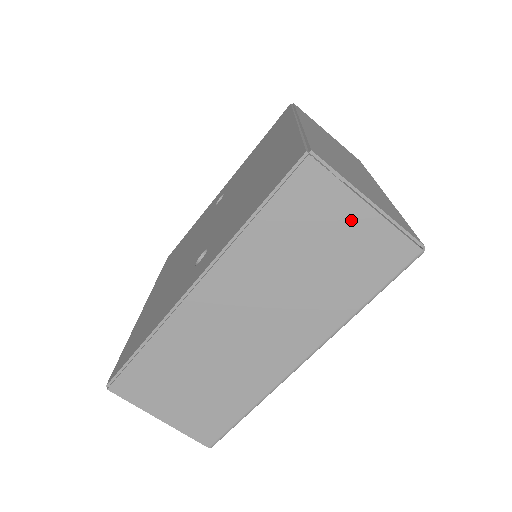
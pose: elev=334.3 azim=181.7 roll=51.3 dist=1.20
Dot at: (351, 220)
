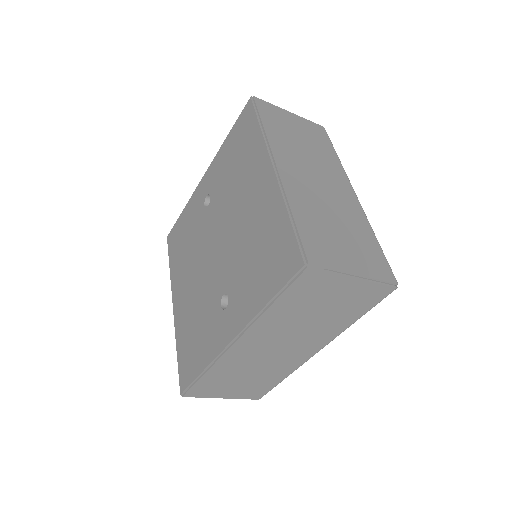
Dot at: (343, 288)
